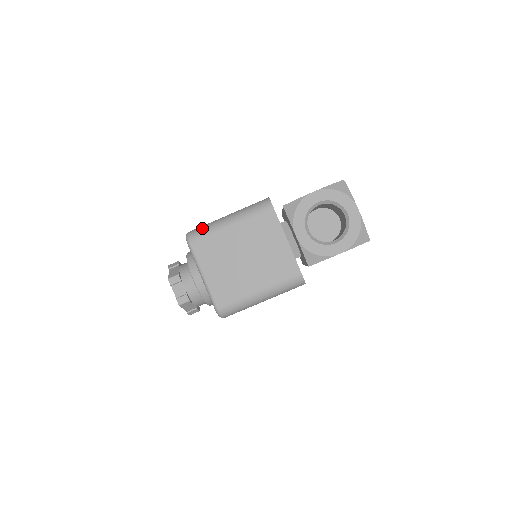
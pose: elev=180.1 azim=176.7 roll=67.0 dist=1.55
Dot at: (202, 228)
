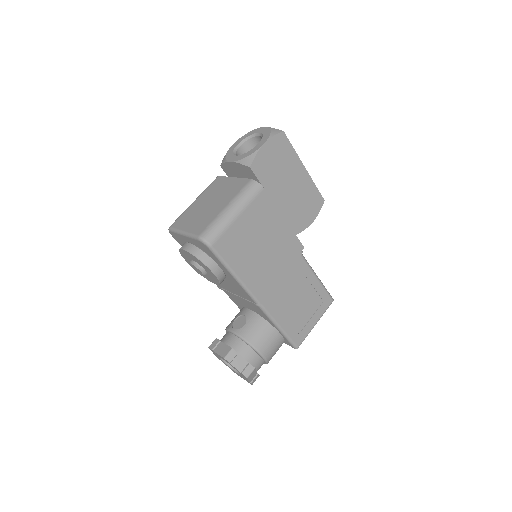
Dot at: occluded
